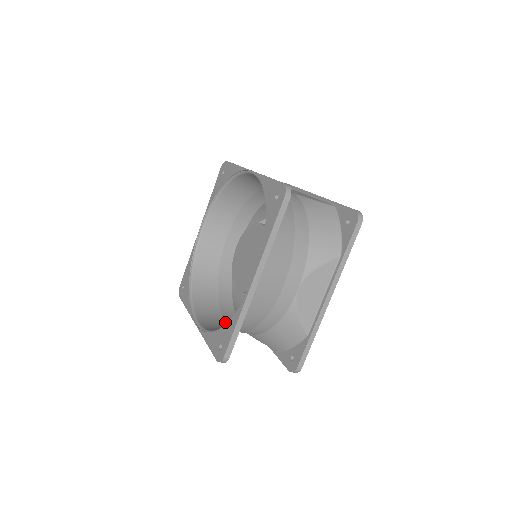
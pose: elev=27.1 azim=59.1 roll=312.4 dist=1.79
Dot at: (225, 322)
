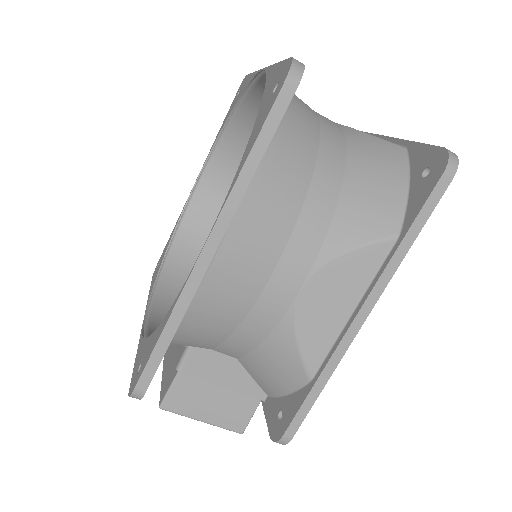
Dot at: (265, 269)
